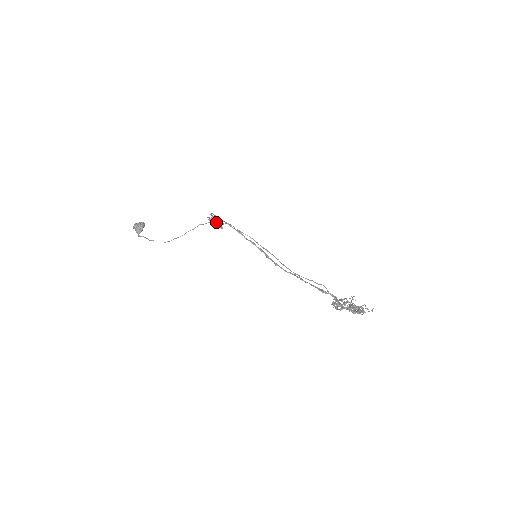
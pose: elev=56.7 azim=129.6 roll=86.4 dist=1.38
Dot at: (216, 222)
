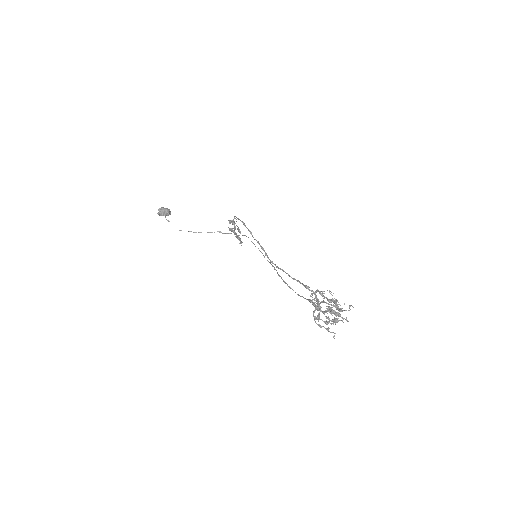
Dot at: occluded
